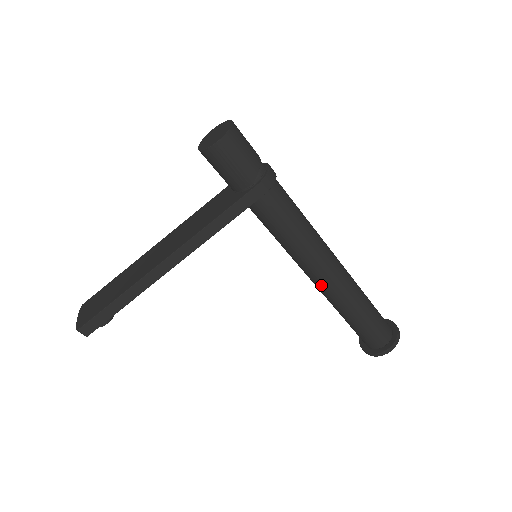
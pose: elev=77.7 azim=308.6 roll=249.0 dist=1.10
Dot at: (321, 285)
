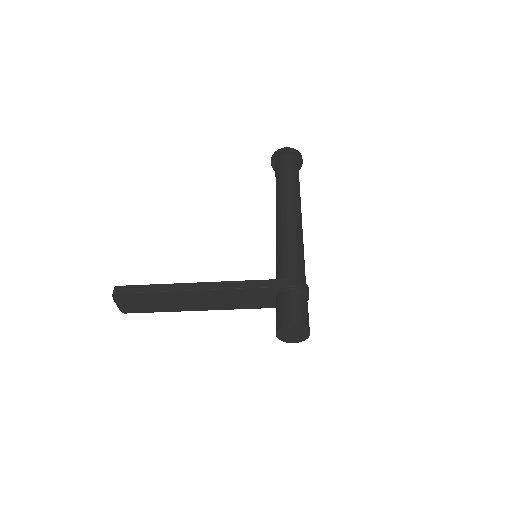
Dot at: occluded
